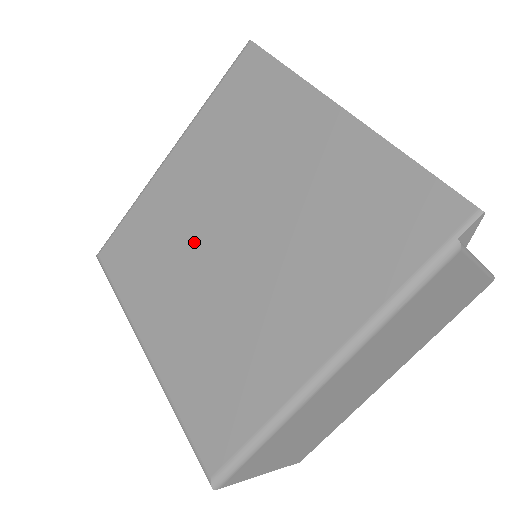
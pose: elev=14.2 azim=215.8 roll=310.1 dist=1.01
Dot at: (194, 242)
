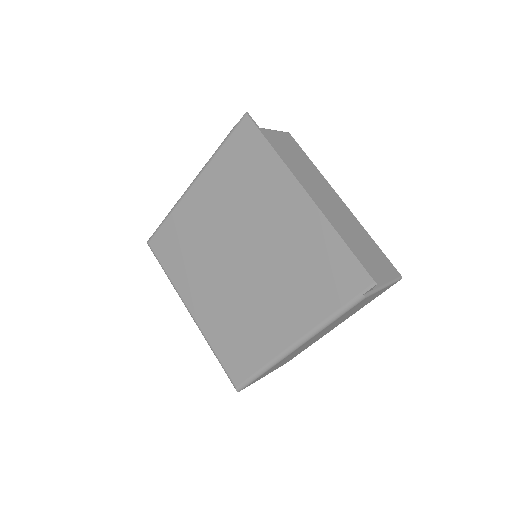
Dot at: (216, 254)
